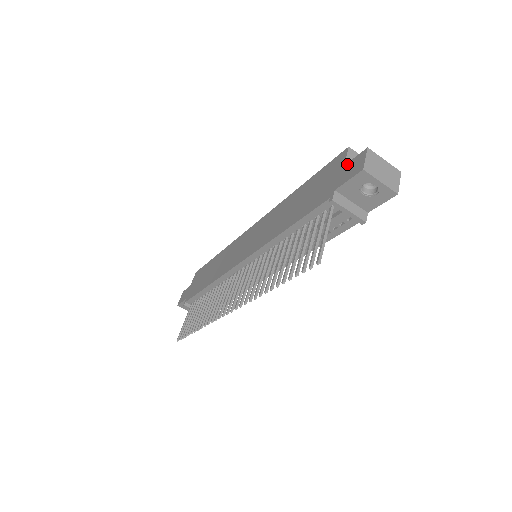
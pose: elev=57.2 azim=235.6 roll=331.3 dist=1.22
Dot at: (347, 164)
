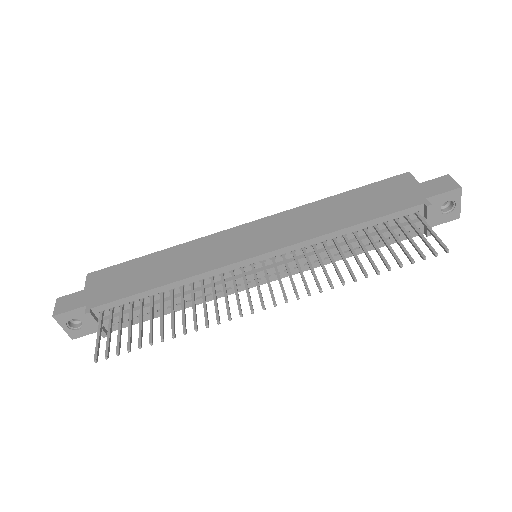
Dot at: (425, 182)
